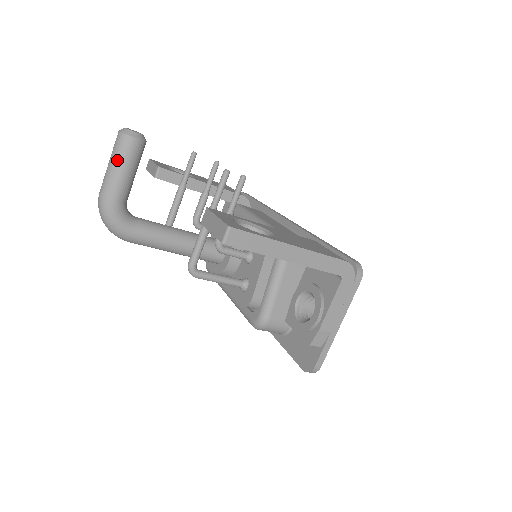
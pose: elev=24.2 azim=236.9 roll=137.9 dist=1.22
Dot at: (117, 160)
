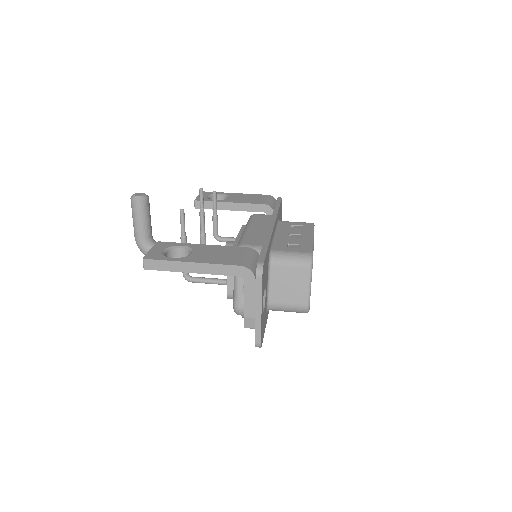
Dot at: (133, 215)
